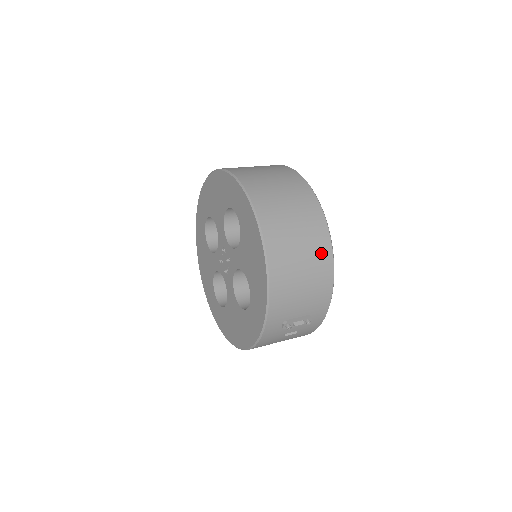
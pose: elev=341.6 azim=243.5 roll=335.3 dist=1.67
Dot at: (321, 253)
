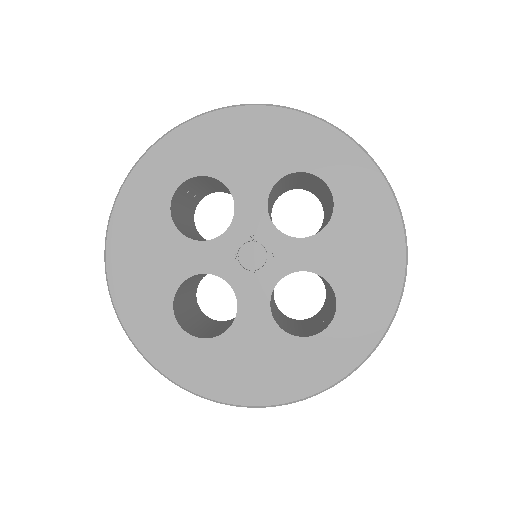
Dot at: occluded
